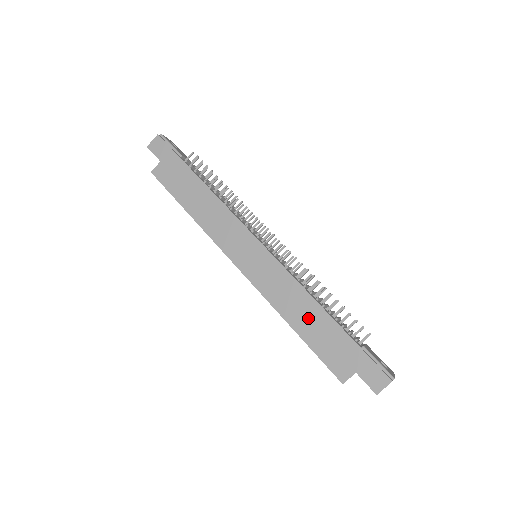
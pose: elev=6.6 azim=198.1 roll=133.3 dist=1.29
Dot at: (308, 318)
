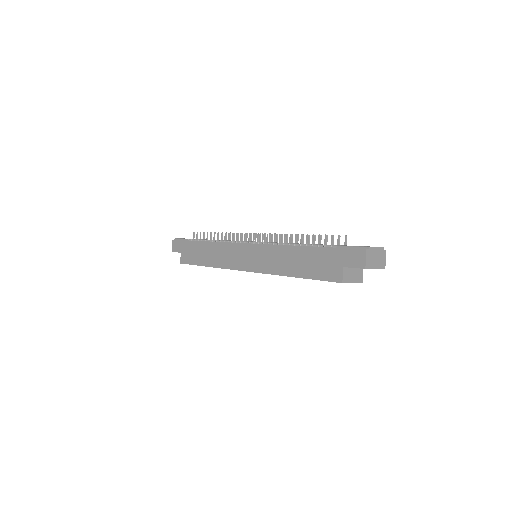
Dot at: (295, 261)
